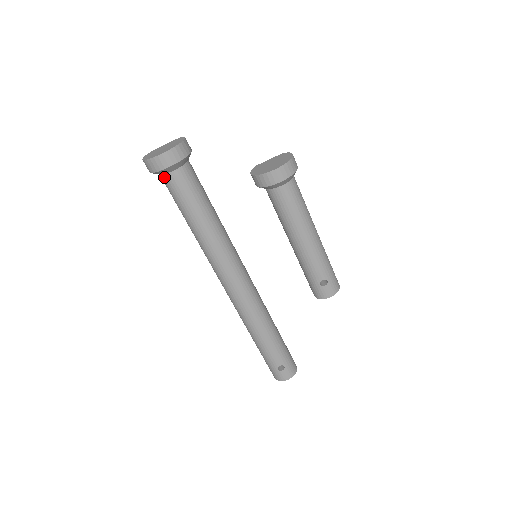
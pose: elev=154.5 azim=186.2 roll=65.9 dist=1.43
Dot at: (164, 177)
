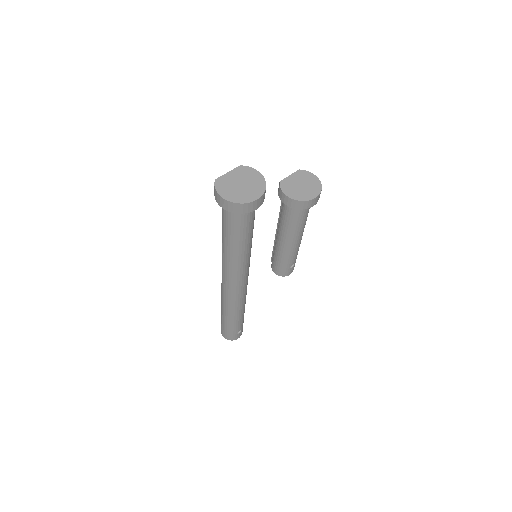
Dot at: (238, 214)
